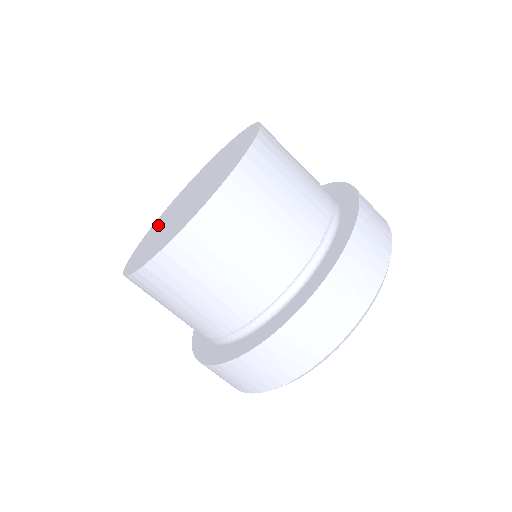
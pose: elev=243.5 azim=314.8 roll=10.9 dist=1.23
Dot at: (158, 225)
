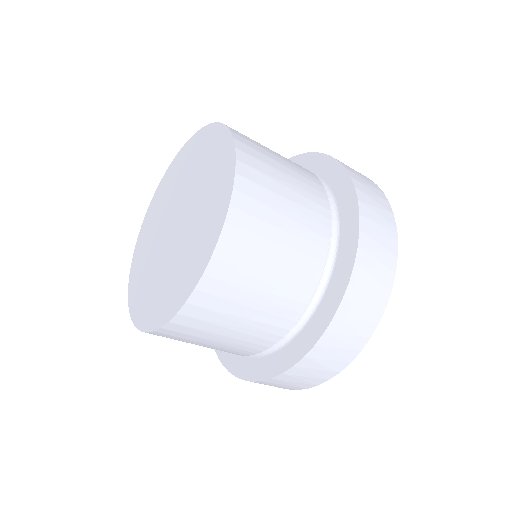
Dot at: (156, 215)
